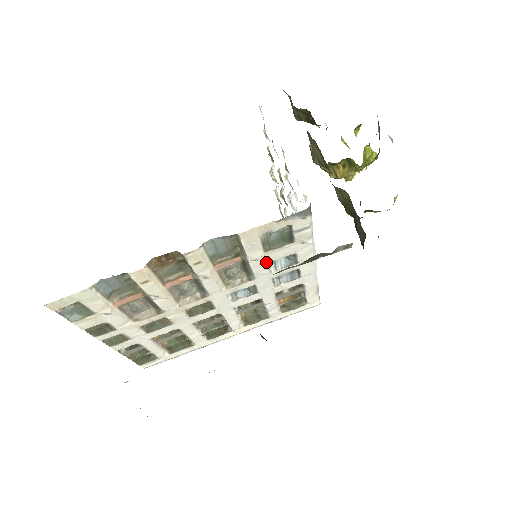
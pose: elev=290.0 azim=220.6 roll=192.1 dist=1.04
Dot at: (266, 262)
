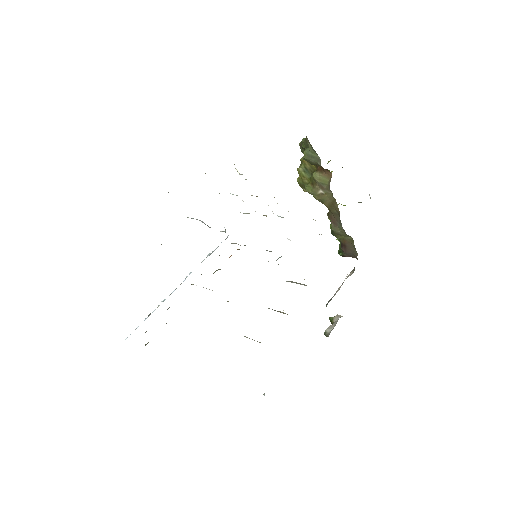
Dot at: occluded
